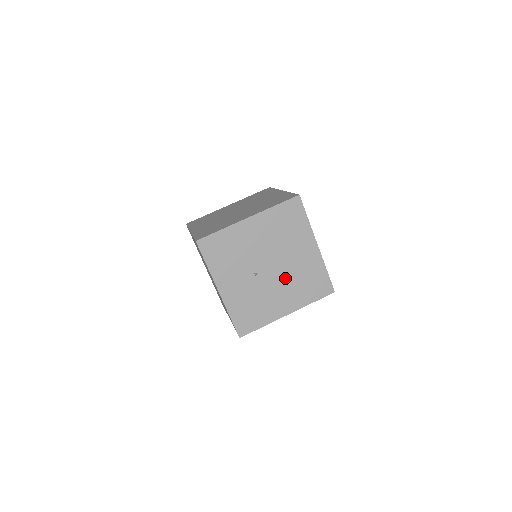
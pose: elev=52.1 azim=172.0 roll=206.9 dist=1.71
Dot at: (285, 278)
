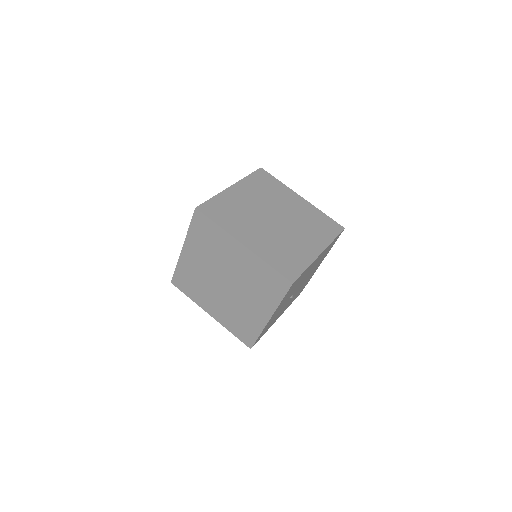
Dot at: (296, 293)
